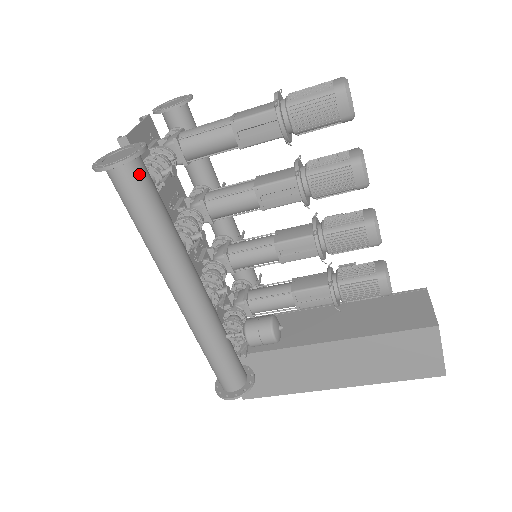
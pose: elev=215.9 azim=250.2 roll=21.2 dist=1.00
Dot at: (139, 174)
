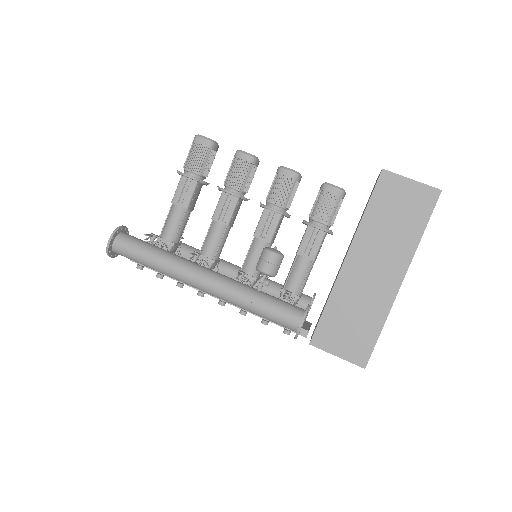
Dot at: (128, 237)
